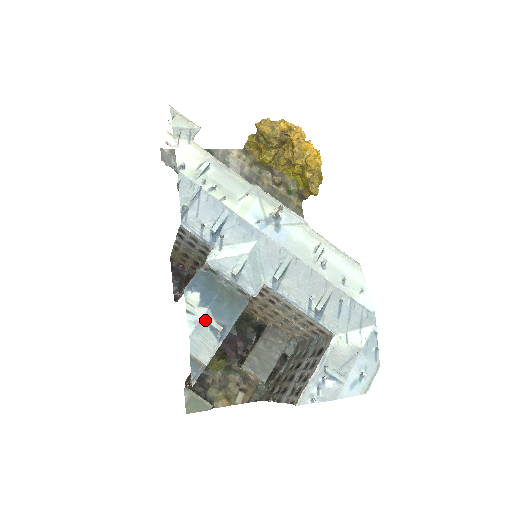
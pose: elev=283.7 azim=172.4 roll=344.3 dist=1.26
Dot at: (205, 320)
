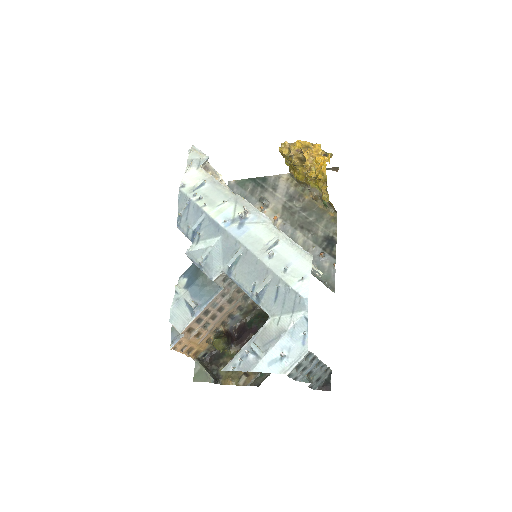
Dot at: (184, 298)
